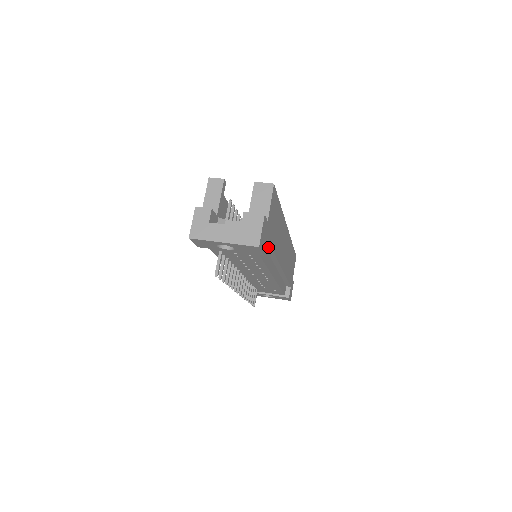
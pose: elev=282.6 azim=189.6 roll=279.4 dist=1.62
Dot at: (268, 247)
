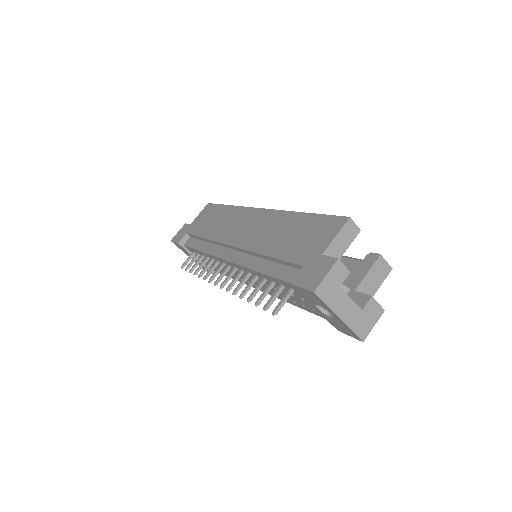
Dot at: occluded
